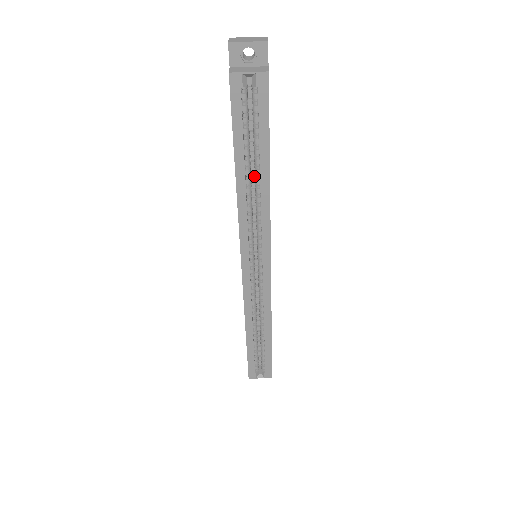
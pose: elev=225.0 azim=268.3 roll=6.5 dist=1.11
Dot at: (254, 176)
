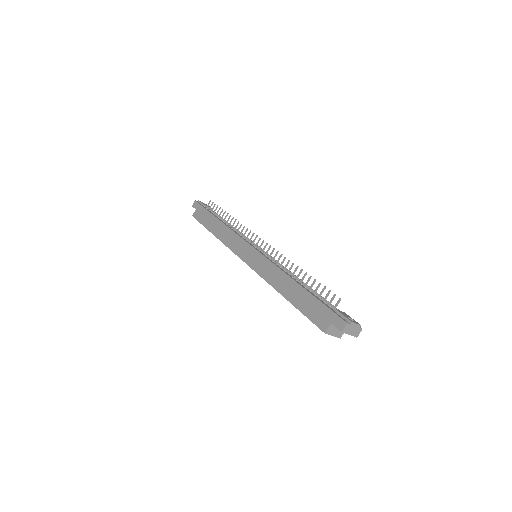
Dot at: occluded
